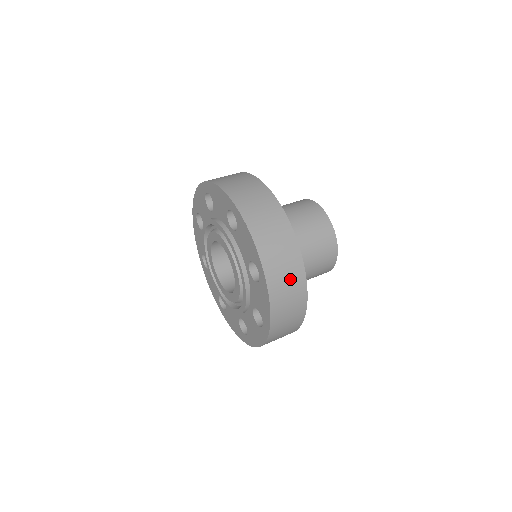
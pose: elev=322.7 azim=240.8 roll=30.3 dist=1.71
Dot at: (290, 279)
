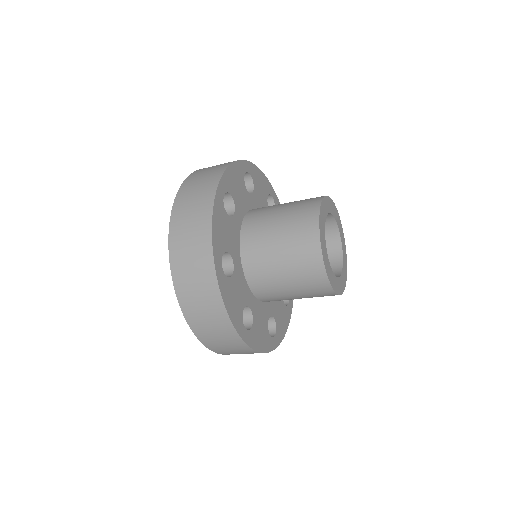
Dot at: (197, 202)
